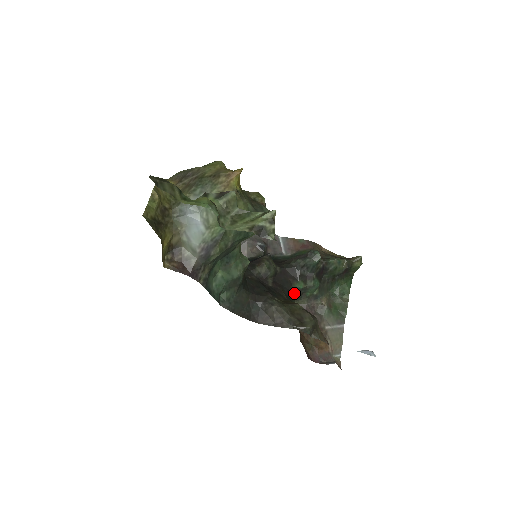
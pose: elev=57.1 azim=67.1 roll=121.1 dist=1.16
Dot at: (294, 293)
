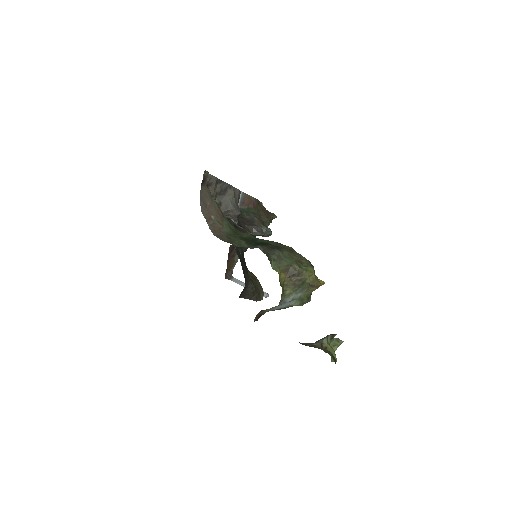
Dot at: occluded
